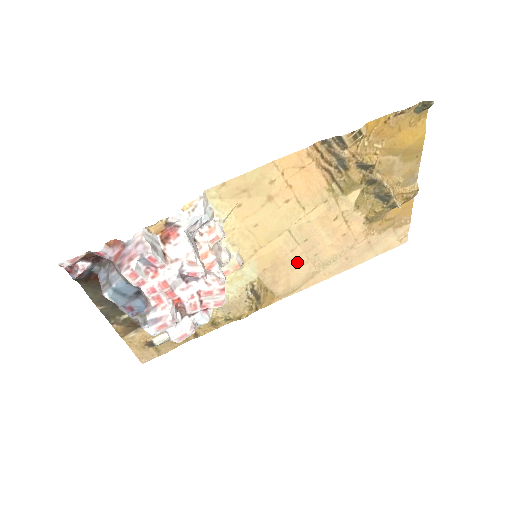
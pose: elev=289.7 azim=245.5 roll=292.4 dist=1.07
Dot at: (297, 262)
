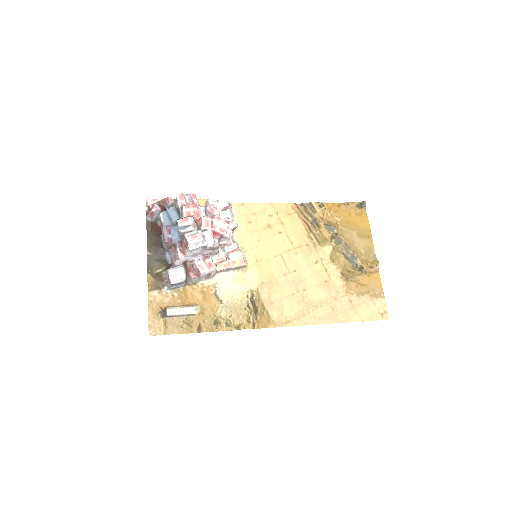
Dot at: (289, 289)
